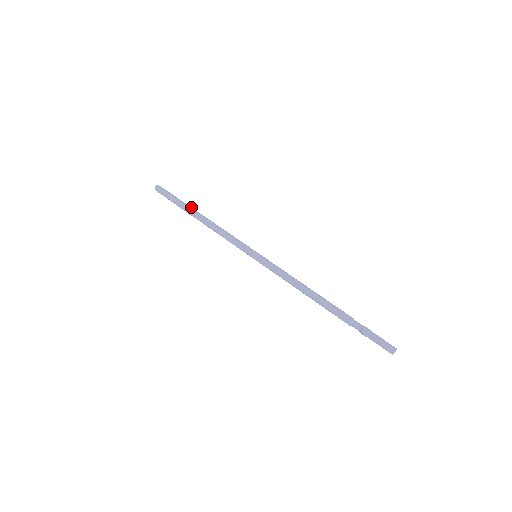
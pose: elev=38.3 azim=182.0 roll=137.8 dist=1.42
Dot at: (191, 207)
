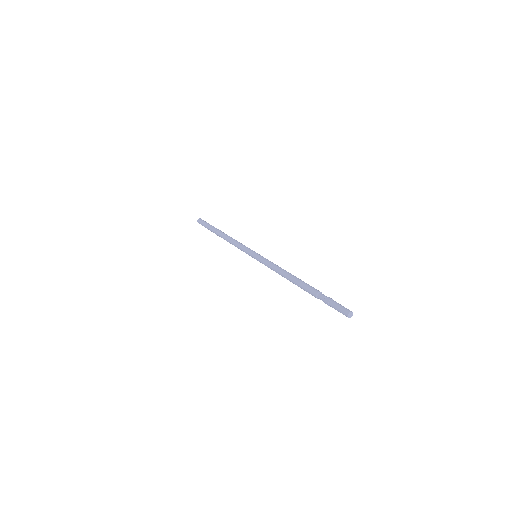
Dot at: occluded
